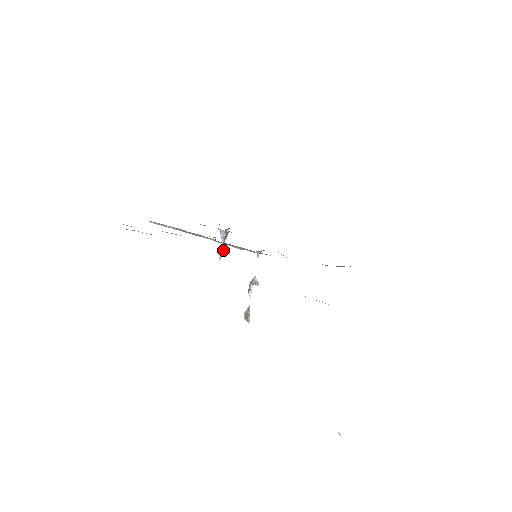
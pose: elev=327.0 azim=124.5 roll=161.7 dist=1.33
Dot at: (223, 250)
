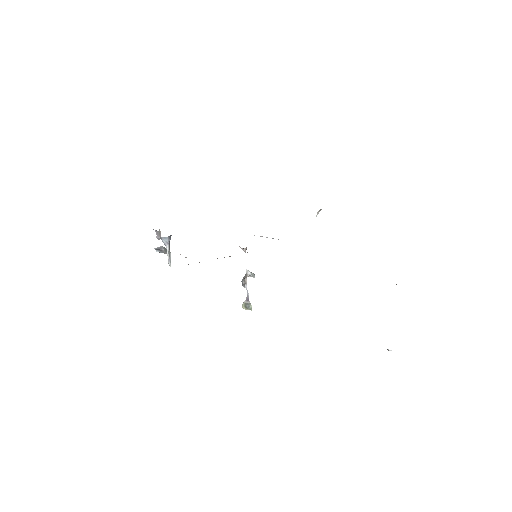
Dot at: (162, 252)
